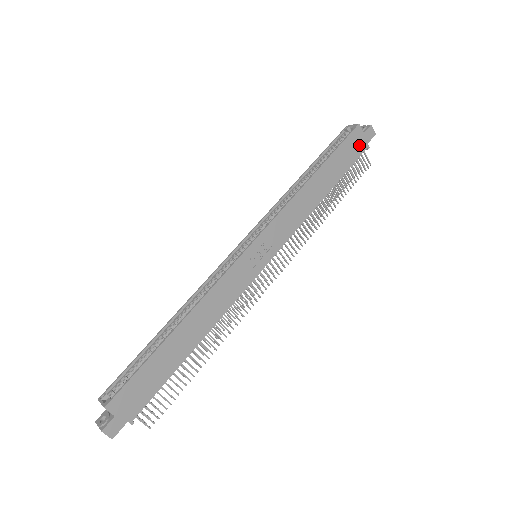
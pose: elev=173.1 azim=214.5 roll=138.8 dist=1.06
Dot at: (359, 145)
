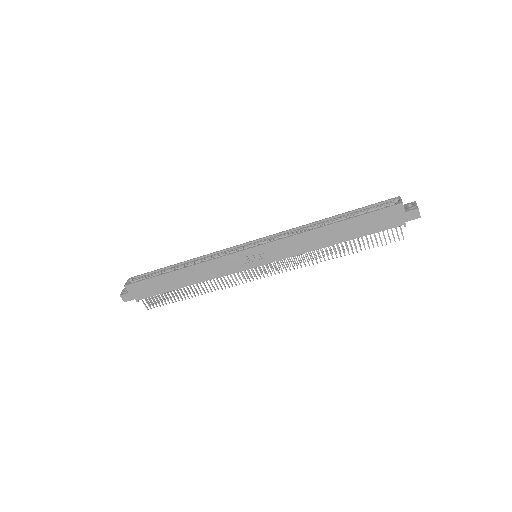
Dot at: (394, 220)
